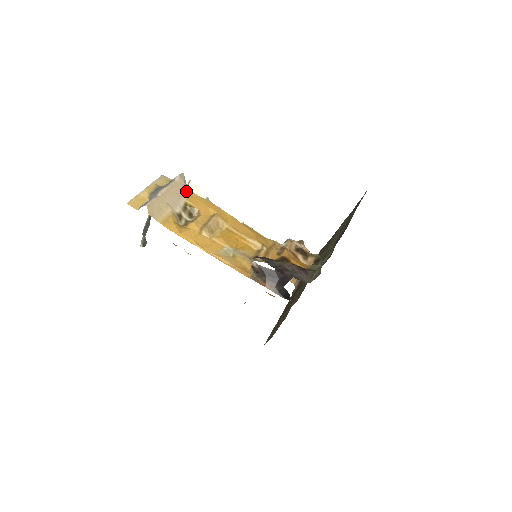
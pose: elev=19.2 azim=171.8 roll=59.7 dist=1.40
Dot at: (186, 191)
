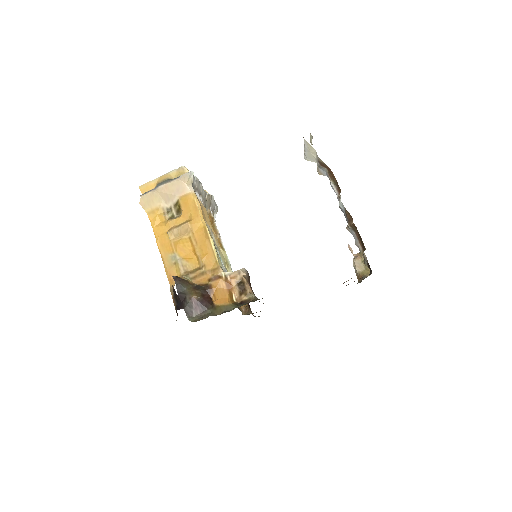
Dot at: (184, 190)
